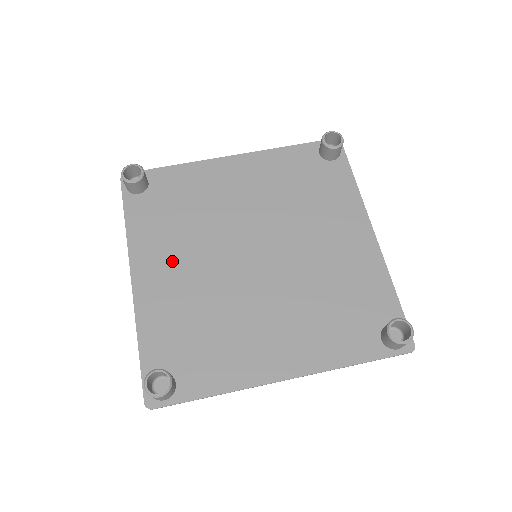
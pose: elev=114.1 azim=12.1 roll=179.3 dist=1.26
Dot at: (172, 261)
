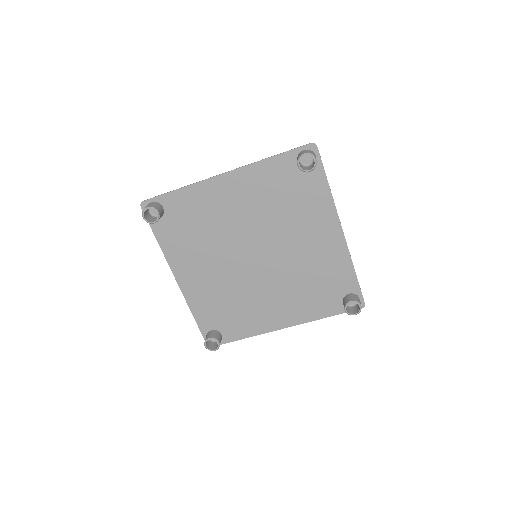
Dot at: (199, 266)
